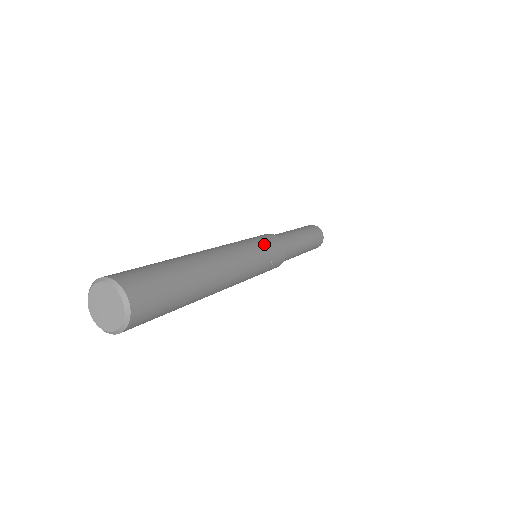
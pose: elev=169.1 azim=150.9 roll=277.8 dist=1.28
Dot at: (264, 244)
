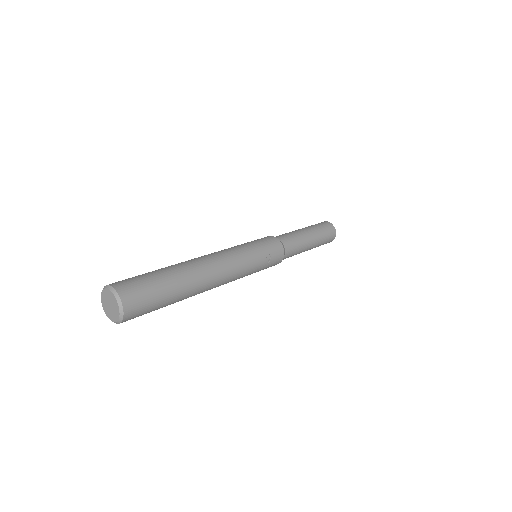
Dot at: (258, 246)
